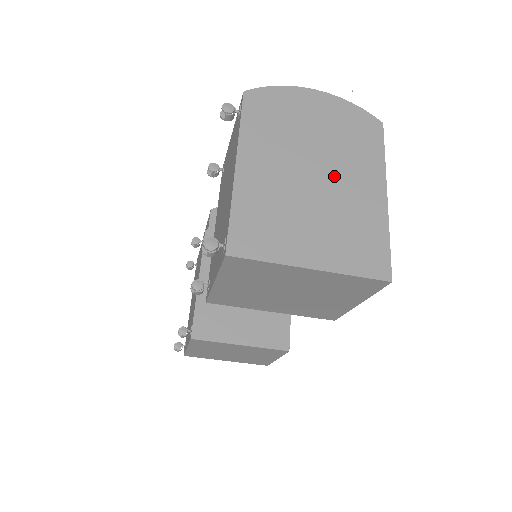
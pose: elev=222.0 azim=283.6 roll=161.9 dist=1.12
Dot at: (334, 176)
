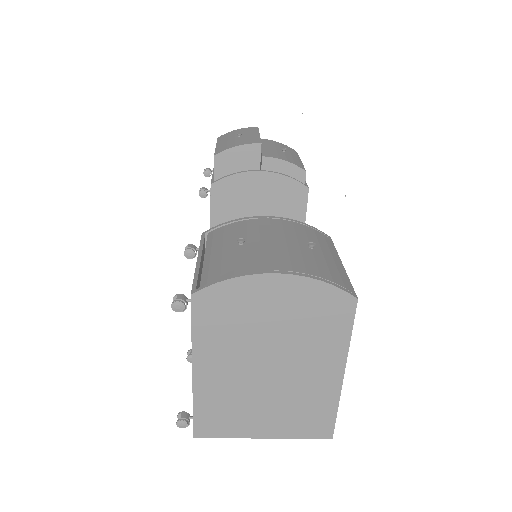
Dot at: (290, 367)
